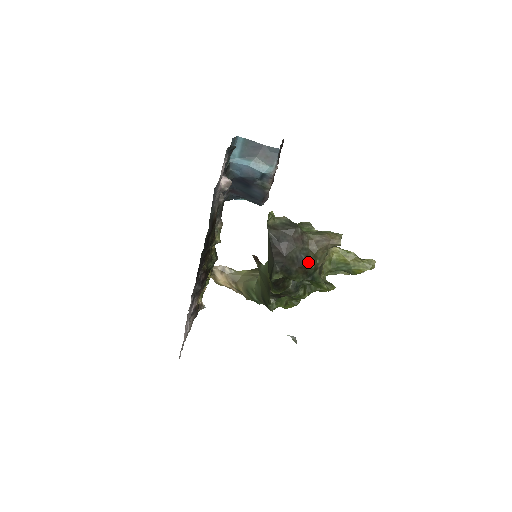
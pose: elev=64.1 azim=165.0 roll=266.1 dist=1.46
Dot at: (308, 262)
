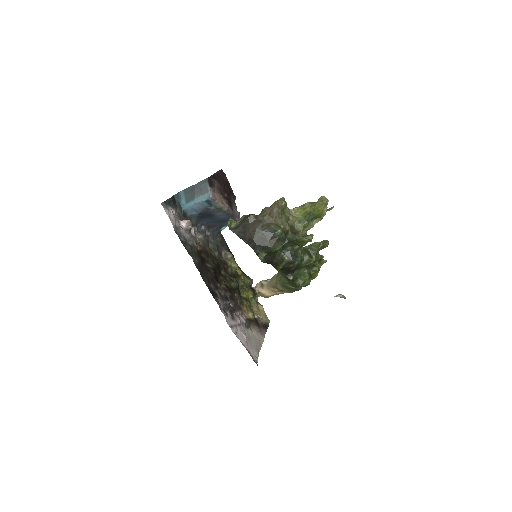
Dot at: (273, 232)
